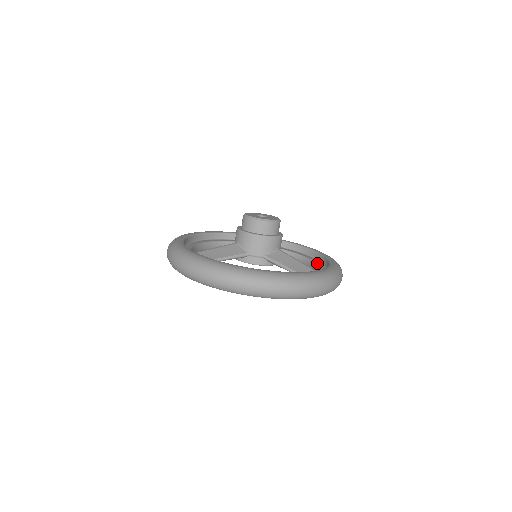
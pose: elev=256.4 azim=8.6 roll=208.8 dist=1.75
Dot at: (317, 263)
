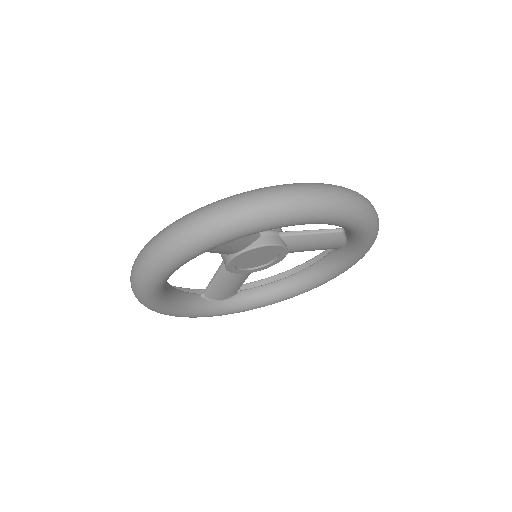
Dot at: (314, 263)
